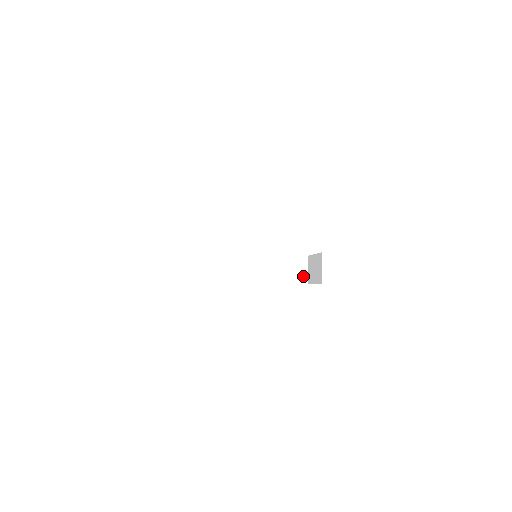
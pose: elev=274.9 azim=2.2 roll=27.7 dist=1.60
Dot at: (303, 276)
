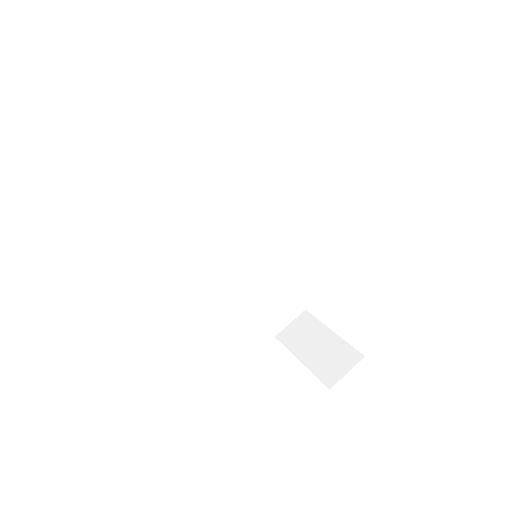
Dot at: (335, 375)
